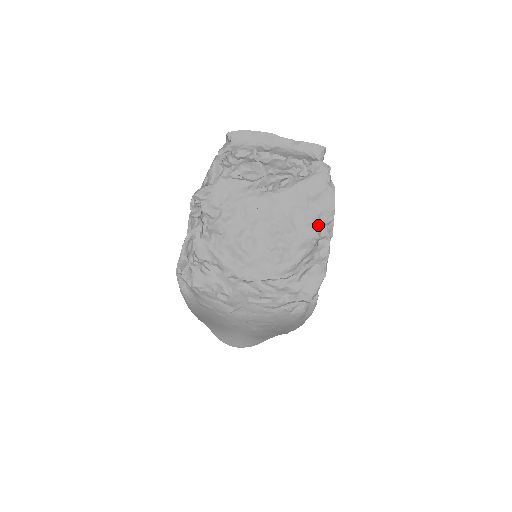
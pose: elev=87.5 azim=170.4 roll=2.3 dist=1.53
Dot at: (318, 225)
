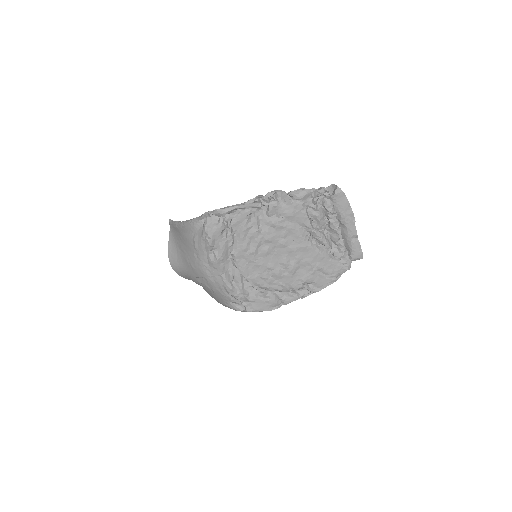
Dot at: (304, 285)
